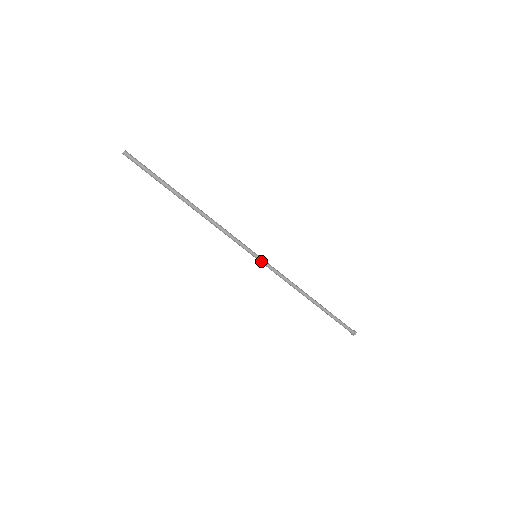
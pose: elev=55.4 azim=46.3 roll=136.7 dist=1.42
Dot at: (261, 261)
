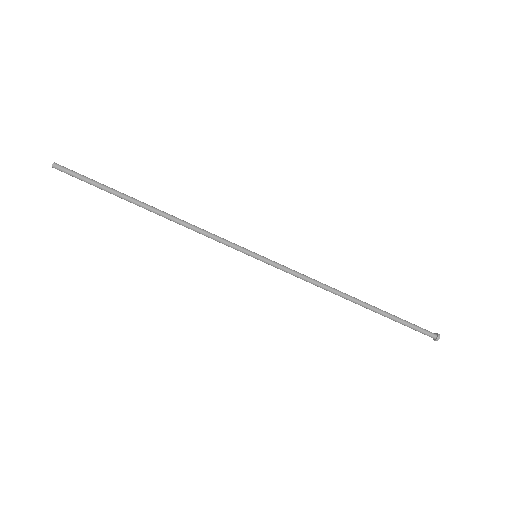
Dot at: (265, 259)
